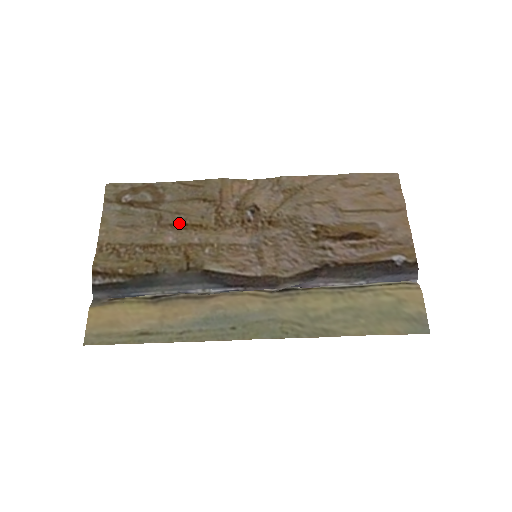
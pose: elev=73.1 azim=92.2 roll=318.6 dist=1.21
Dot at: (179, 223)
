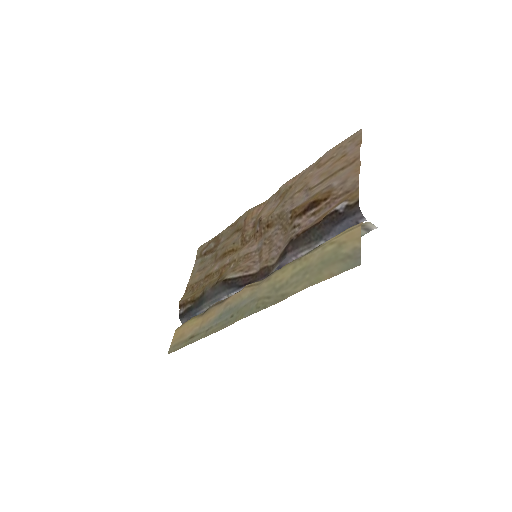
Dot at: (223, 254)
